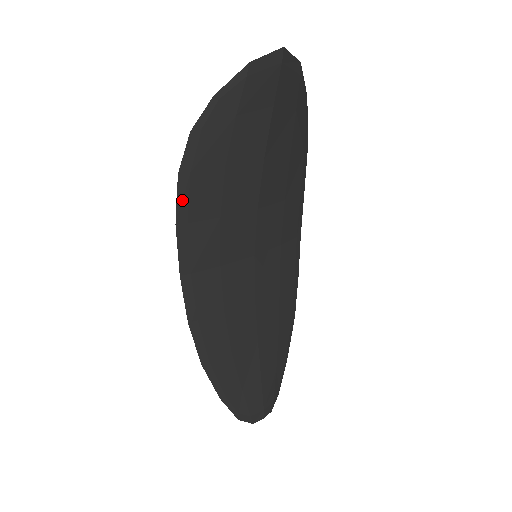
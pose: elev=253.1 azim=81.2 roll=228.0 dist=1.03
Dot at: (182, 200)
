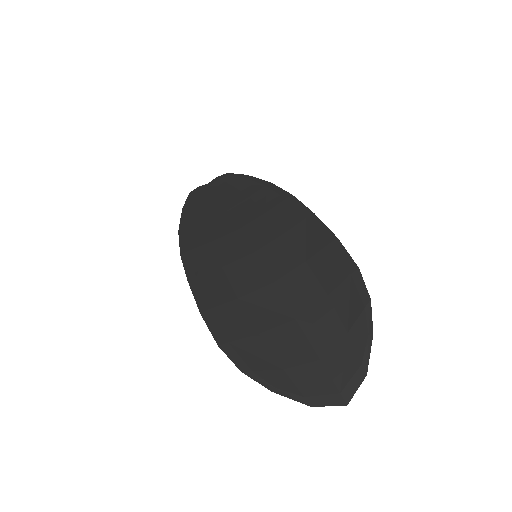
Dot at: (213, 328)
